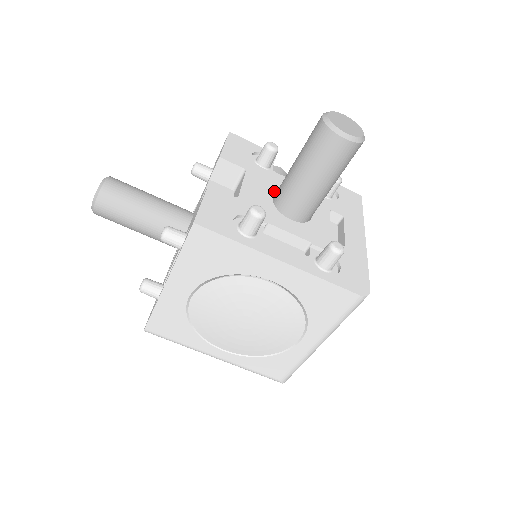
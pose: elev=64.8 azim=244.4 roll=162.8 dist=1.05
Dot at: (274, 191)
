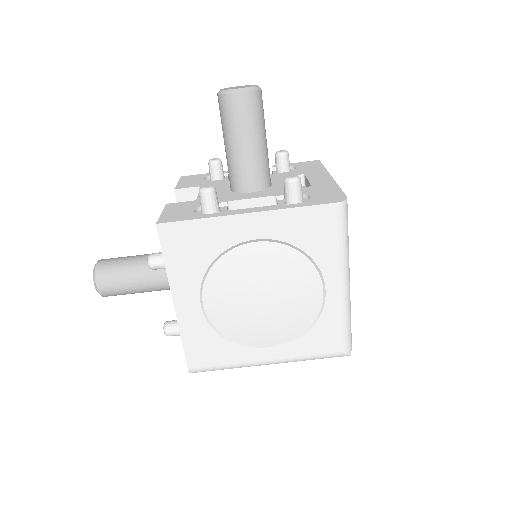
Dot at: occluded
